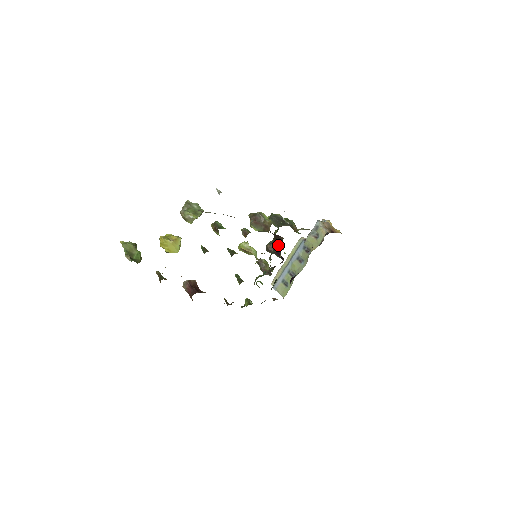
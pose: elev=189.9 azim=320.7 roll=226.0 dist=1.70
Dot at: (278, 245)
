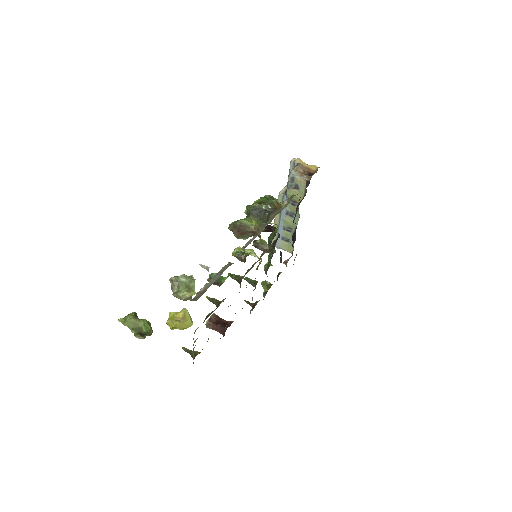
Dot at: (268, 227)
